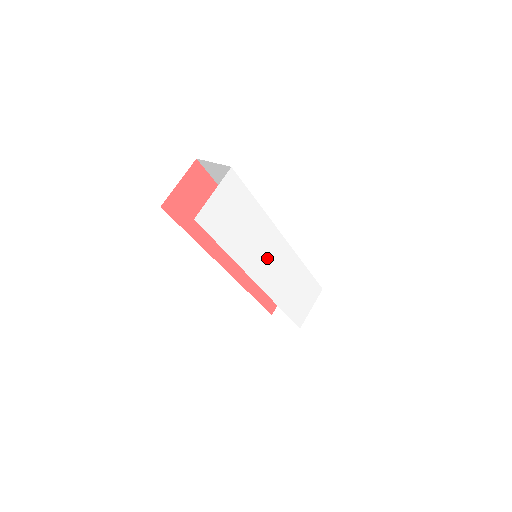
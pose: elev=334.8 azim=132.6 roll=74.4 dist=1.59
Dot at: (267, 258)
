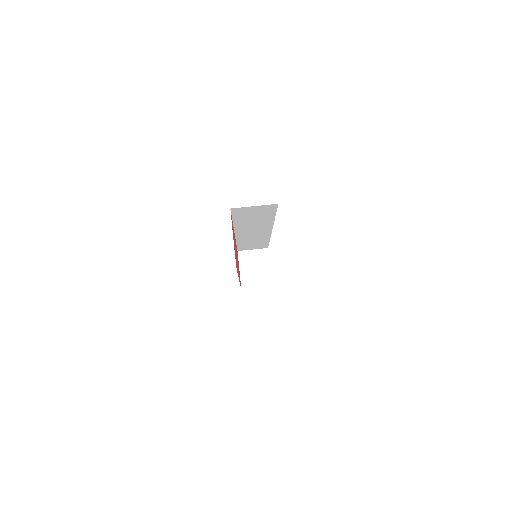
Dot at: occluded
